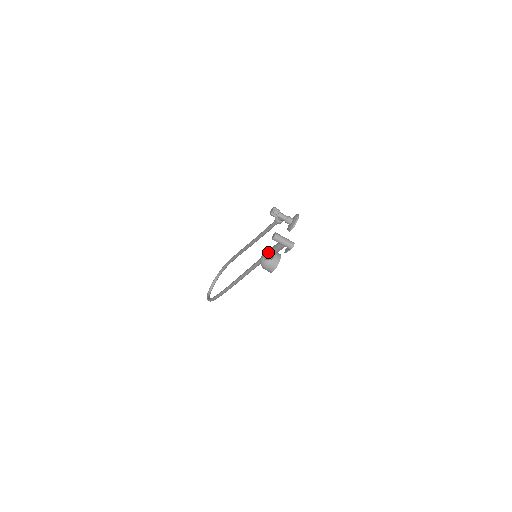
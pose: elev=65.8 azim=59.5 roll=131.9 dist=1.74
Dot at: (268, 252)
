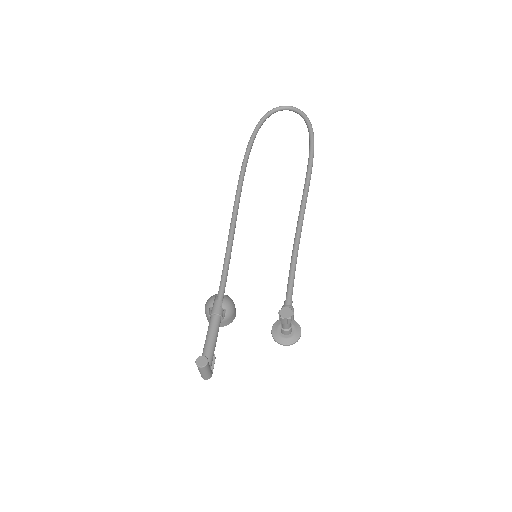
Dot at: (211, 324)
